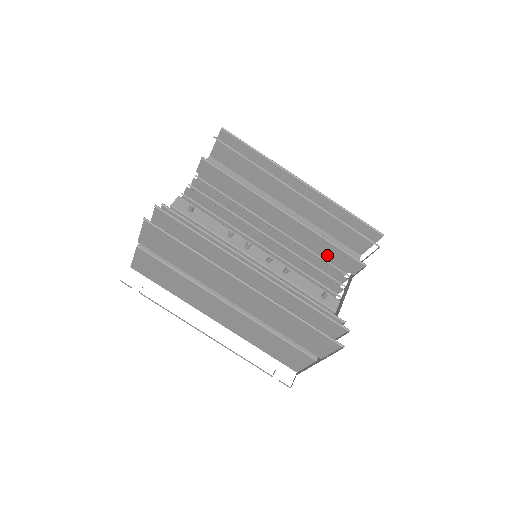
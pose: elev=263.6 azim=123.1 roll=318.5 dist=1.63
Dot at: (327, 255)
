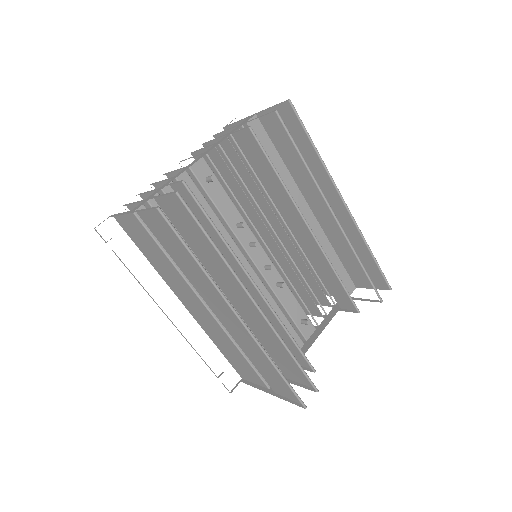
Dot at: (326, 281)
